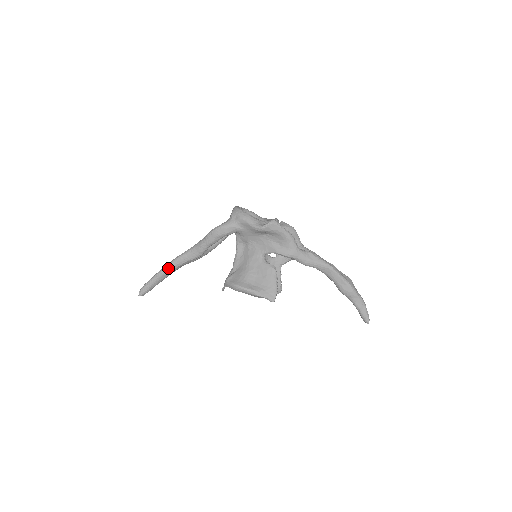
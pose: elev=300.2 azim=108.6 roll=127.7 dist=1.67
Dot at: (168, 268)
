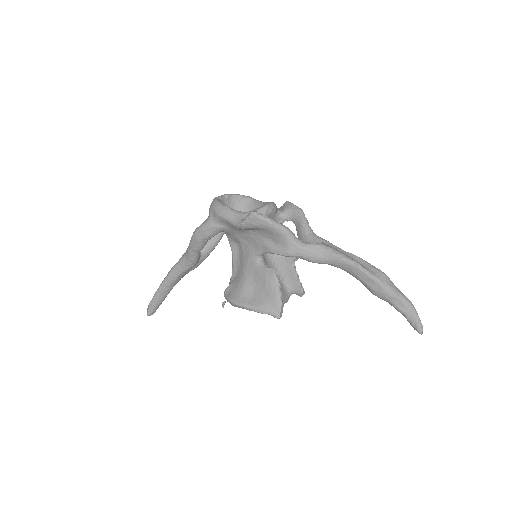
Dot at: (165, 283)
